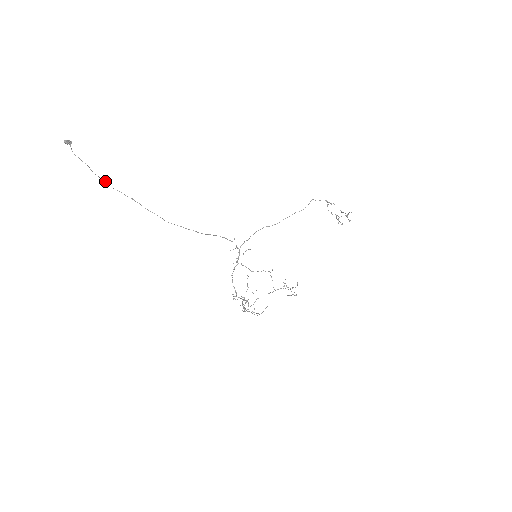
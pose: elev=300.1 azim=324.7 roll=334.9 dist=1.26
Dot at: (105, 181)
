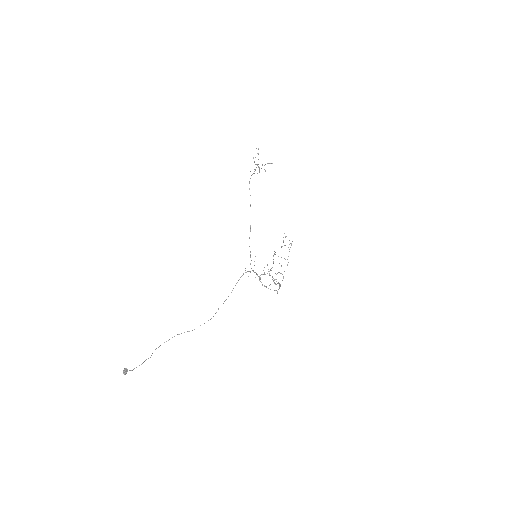
Dot at: occluded
